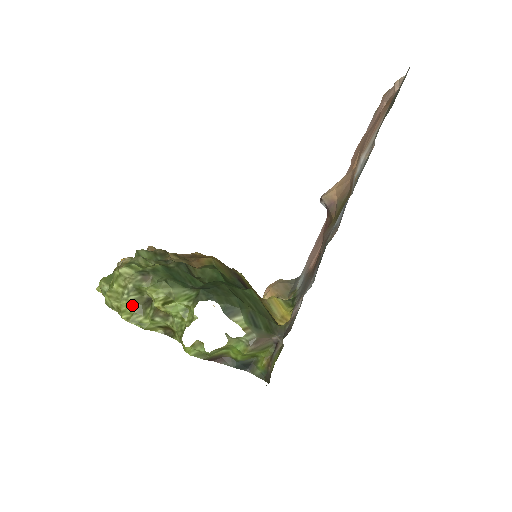
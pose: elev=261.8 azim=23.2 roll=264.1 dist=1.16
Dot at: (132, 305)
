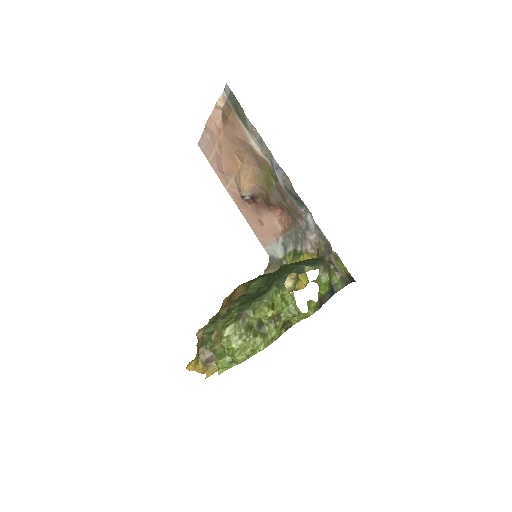
Dot at: (257, 338)
